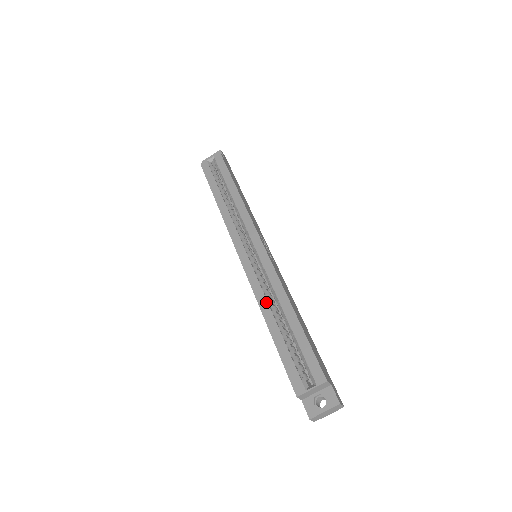
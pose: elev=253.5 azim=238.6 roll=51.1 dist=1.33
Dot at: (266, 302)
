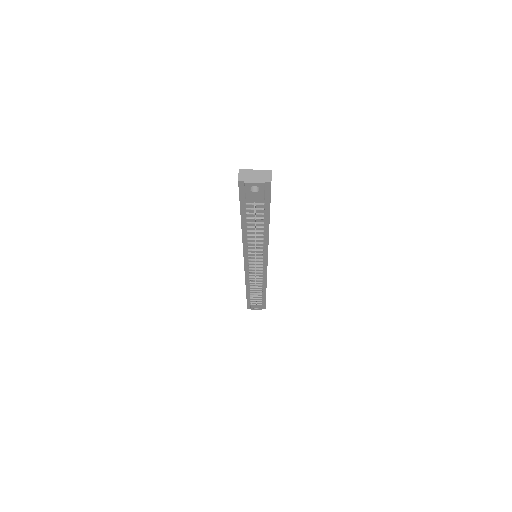
Dot at: occluded
